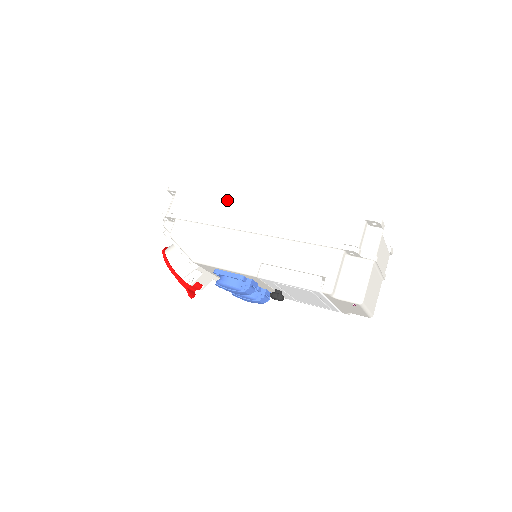
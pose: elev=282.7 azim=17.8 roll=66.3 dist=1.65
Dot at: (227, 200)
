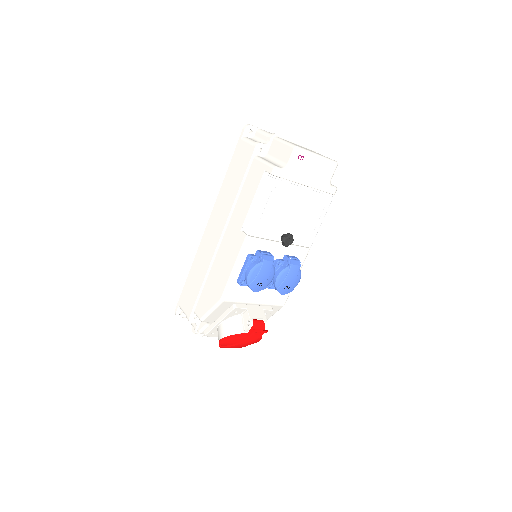
Dot at: (197, 257)
